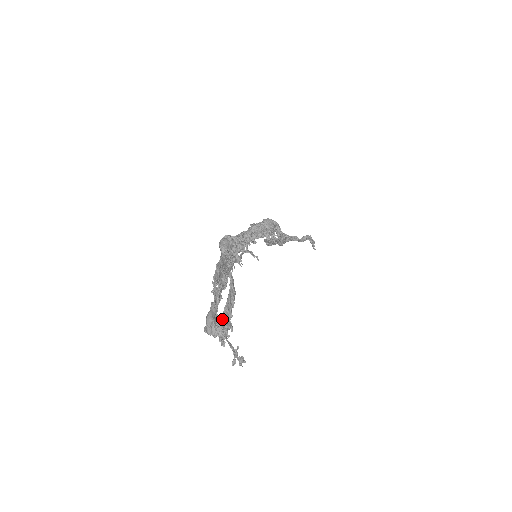
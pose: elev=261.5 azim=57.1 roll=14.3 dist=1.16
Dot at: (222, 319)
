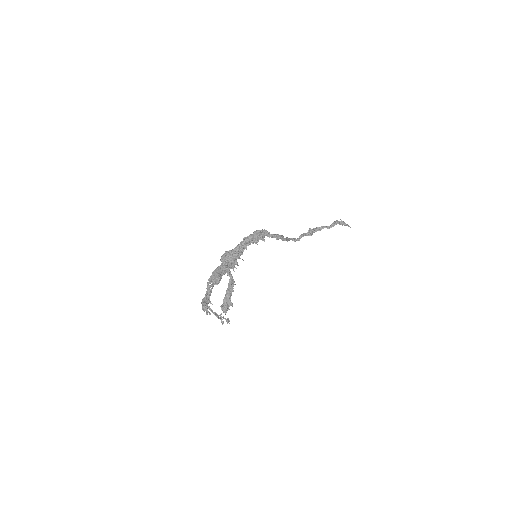
Dot at: (208, 301)
